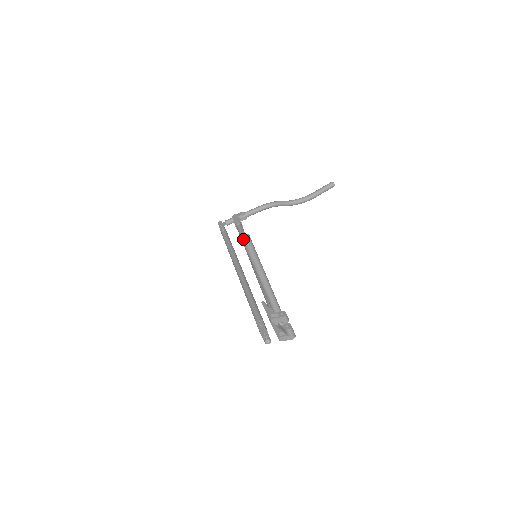
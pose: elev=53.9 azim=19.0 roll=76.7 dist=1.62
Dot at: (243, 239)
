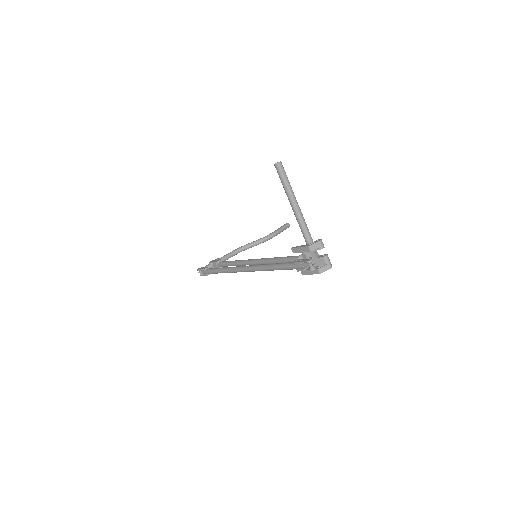
Dot at: occluded
